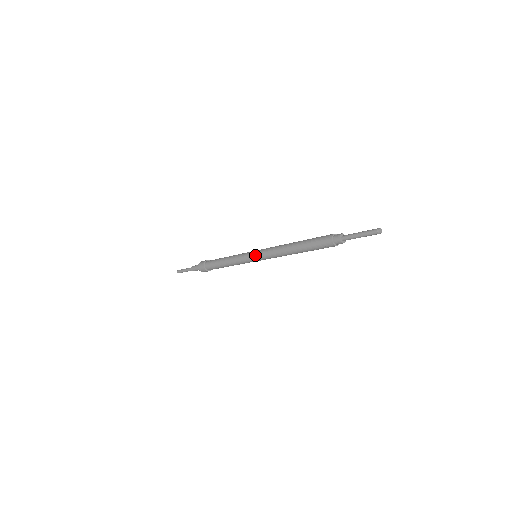
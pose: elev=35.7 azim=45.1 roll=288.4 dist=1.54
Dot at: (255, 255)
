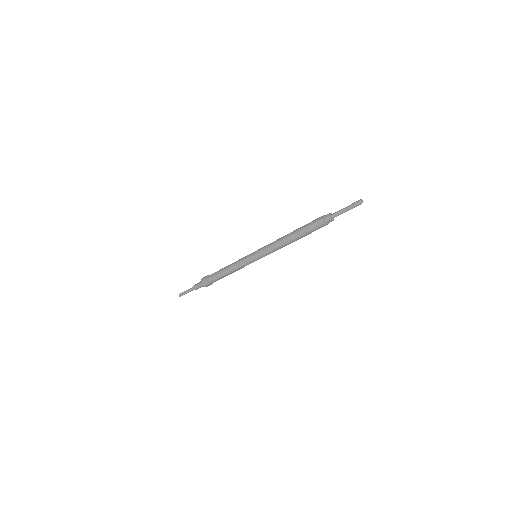
Dot at: (256, 255)
